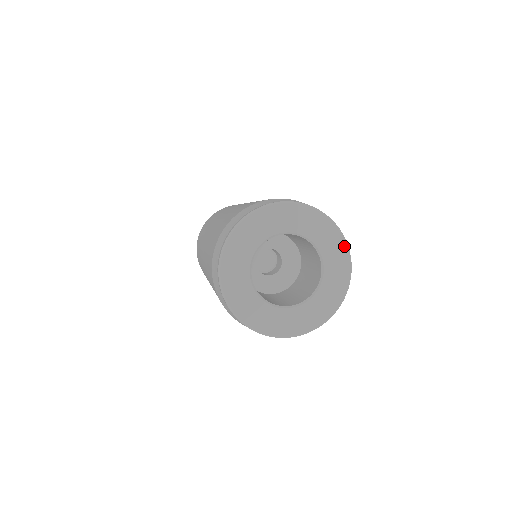
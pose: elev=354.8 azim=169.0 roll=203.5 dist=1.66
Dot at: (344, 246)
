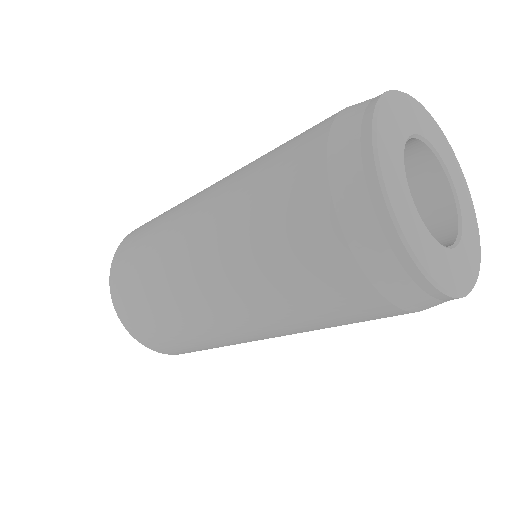
Dot at: (447, 142)
